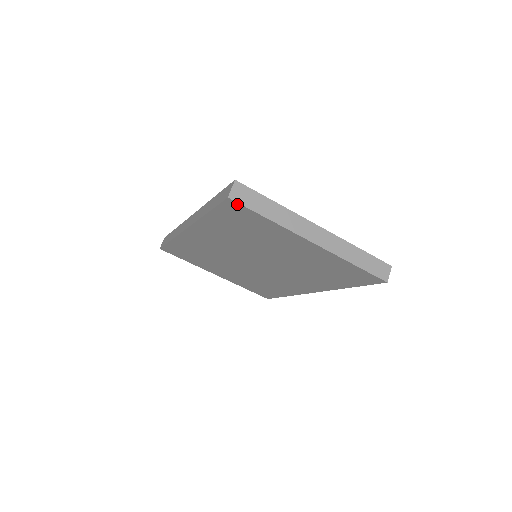
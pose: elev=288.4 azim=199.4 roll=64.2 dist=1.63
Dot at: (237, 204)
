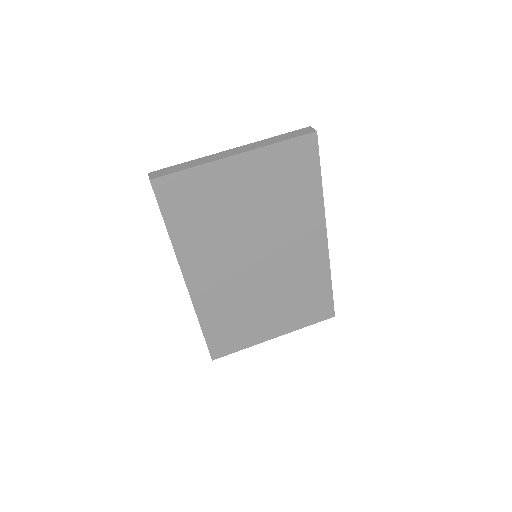
Dot at: (161, 180)
